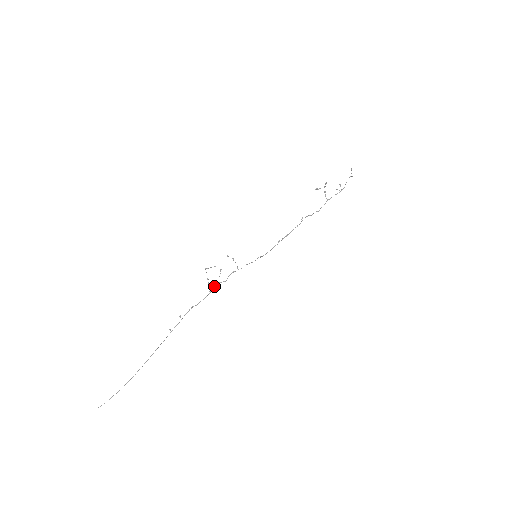
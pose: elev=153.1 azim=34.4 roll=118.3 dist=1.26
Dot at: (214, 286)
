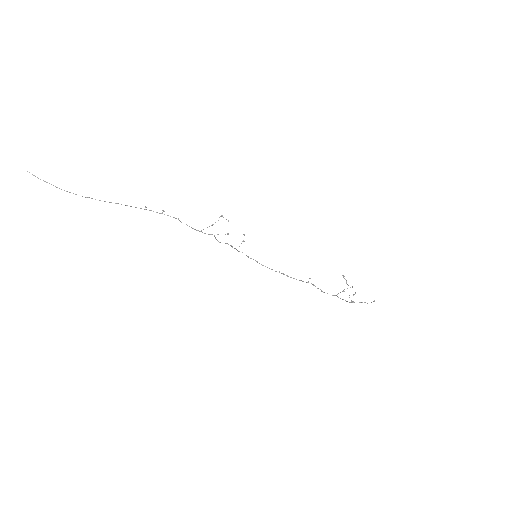
Dot at: occluded
